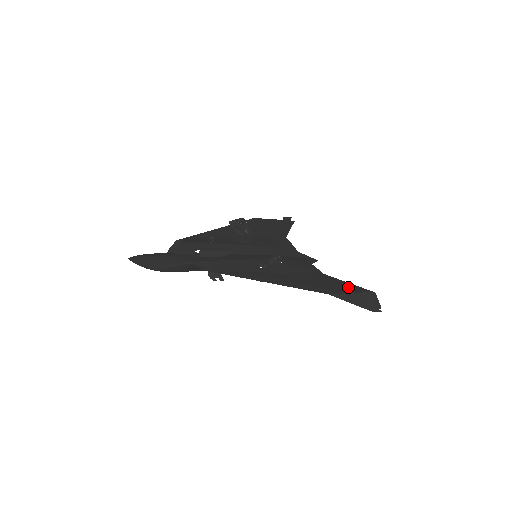
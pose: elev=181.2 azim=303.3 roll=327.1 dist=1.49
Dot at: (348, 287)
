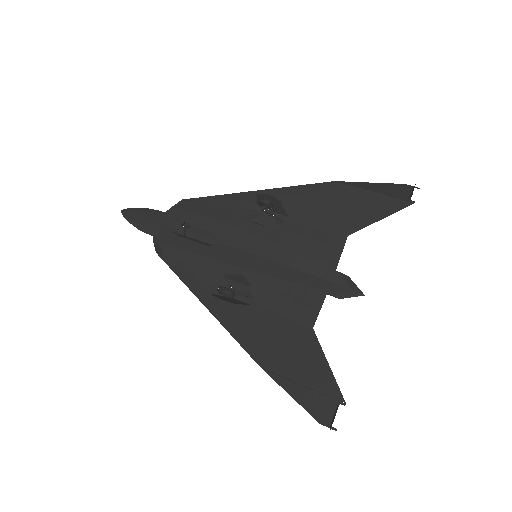
Dot at: (313, 372)
